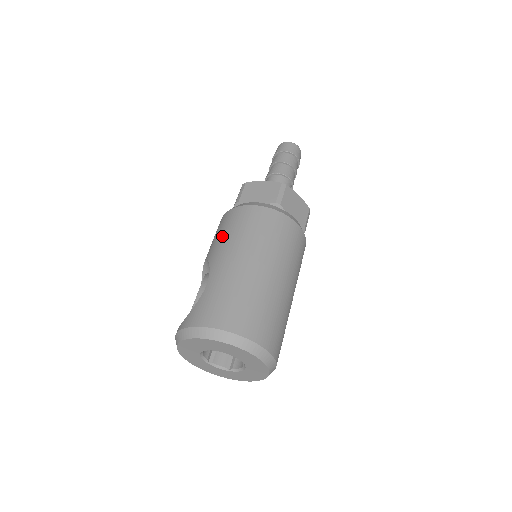
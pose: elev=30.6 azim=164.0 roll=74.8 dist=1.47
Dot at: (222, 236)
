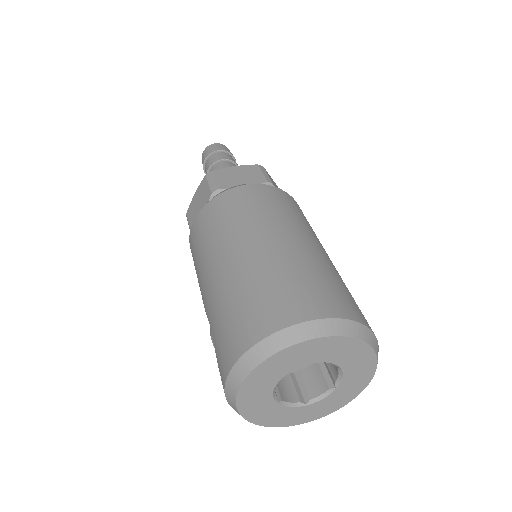
Dot at: occluded
